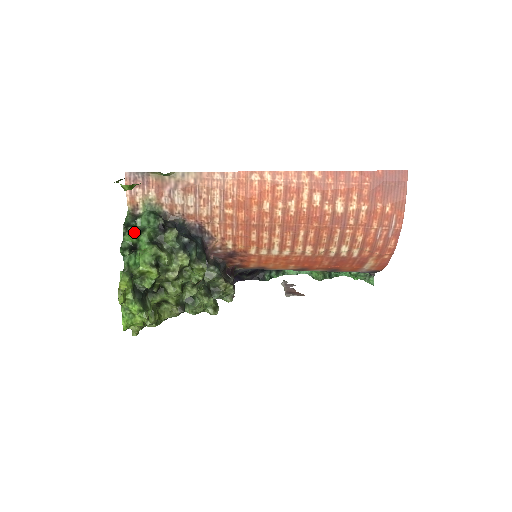
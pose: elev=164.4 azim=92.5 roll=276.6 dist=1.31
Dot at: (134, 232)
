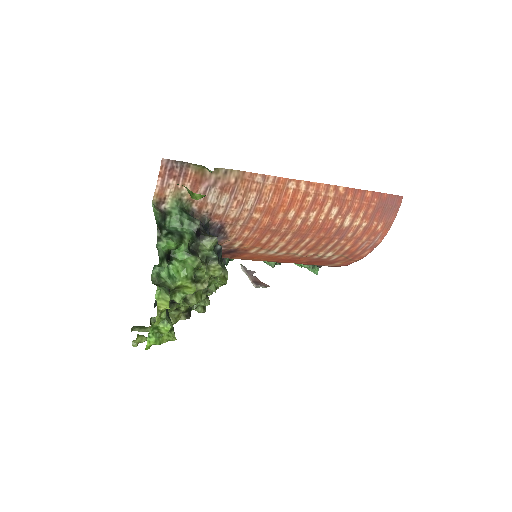
Dot at: (174, 239)
